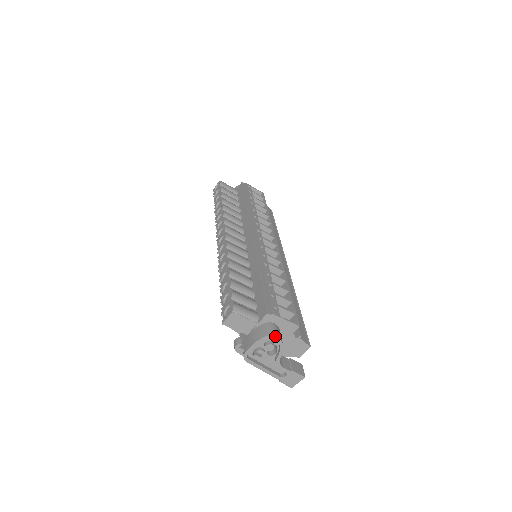
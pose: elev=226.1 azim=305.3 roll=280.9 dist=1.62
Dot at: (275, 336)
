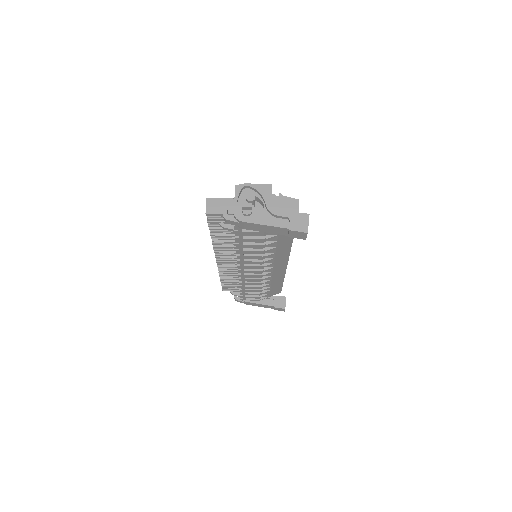
Dot at: (247, 184)
